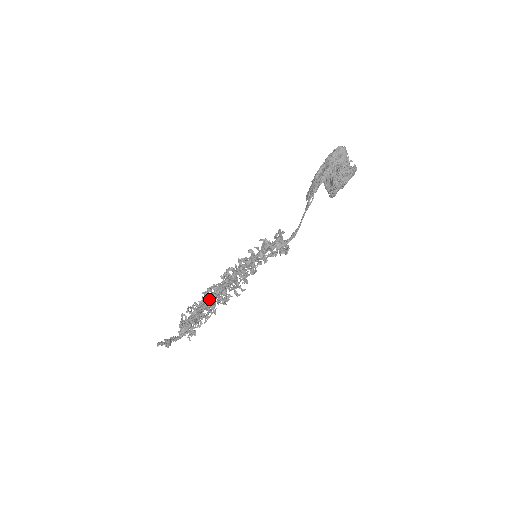
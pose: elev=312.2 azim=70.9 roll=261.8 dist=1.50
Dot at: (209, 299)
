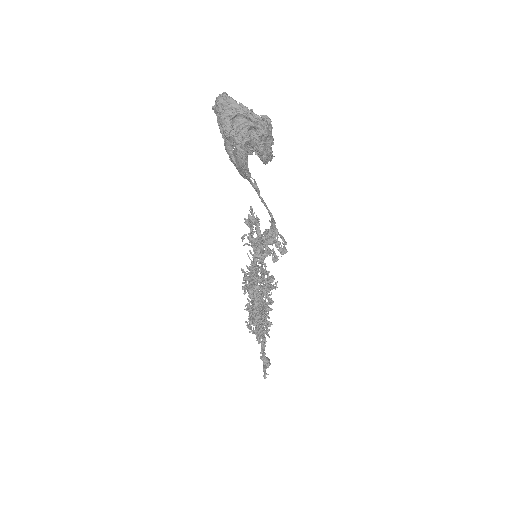
Dot at: (257, 311)
